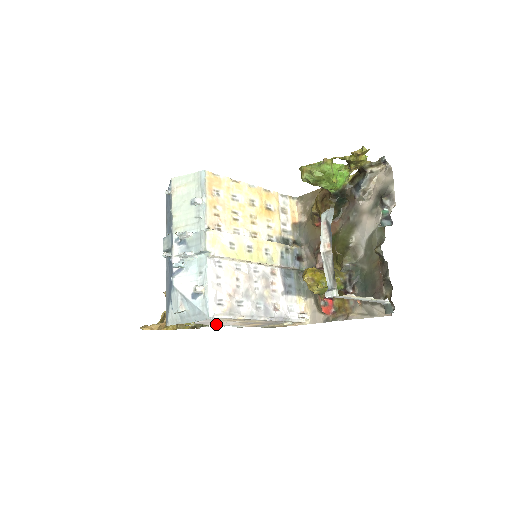
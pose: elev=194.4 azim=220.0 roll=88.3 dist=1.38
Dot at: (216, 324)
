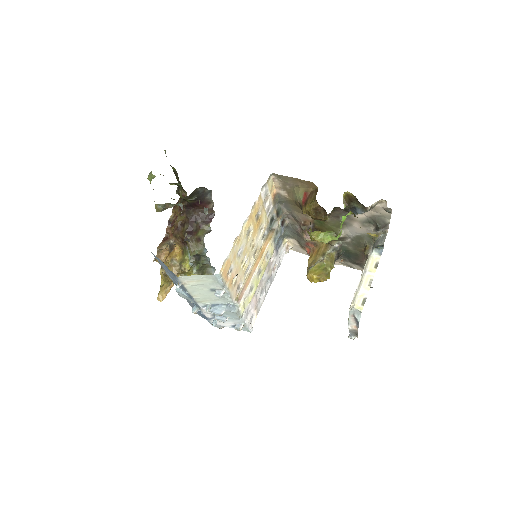
Dot at: occluded
